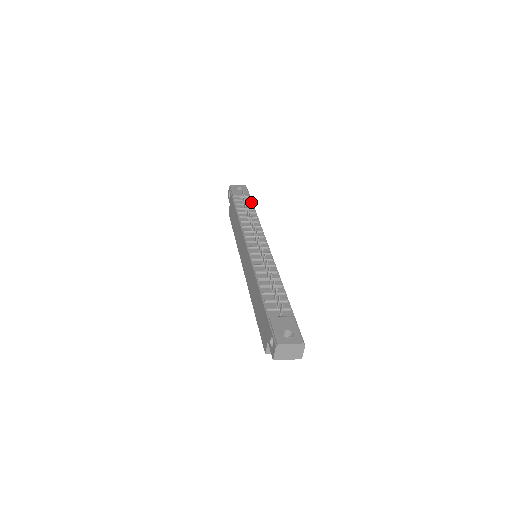
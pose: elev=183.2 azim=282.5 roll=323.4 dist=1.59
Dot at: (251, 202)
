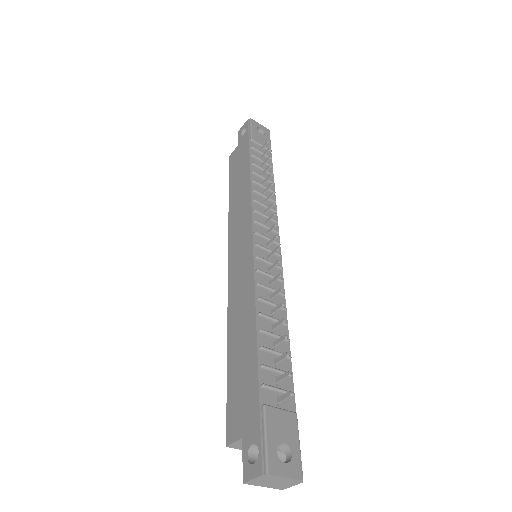
Dot at: (271, 161)
